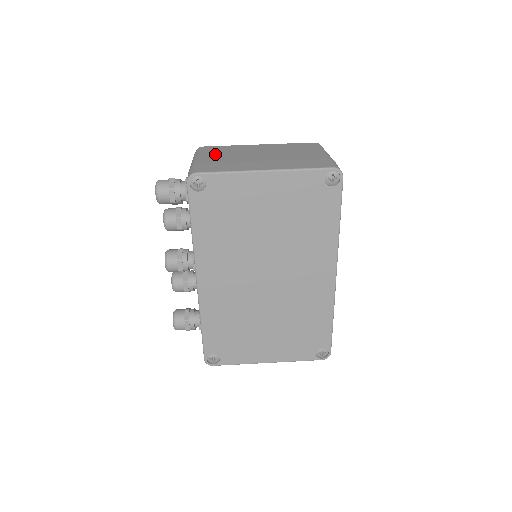
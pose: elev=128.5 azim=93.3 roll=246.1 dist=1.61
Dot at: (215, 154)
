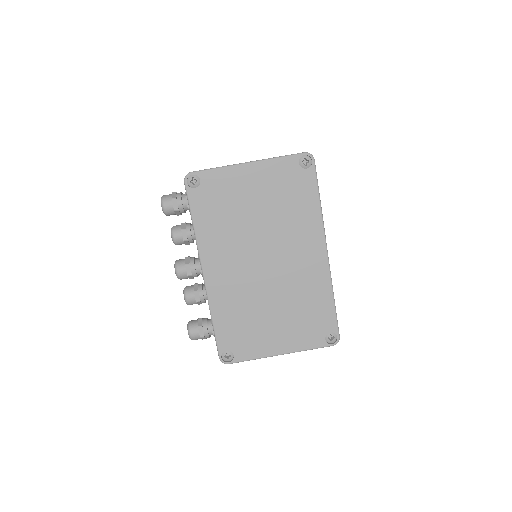
Dot at: occluded
